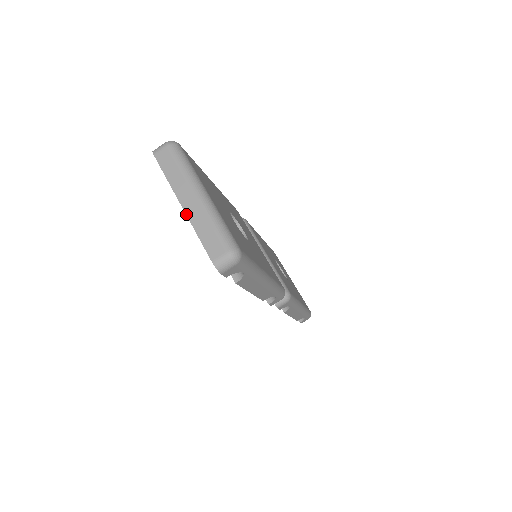
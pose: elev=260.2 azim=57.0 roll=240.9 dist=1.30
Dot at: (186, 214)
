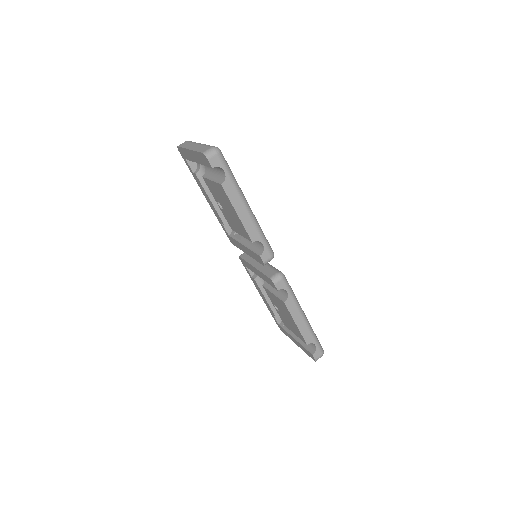
Dot at: (191, 150)
